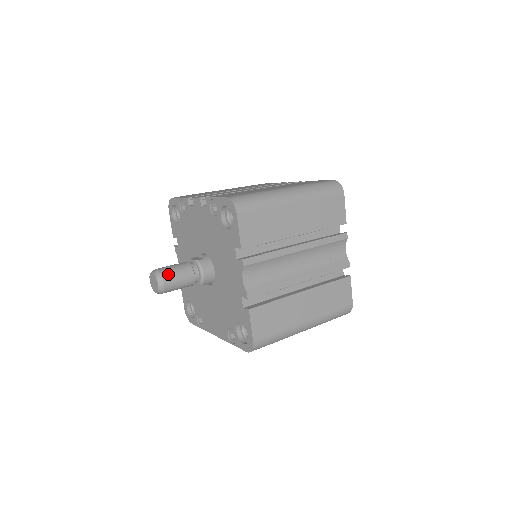
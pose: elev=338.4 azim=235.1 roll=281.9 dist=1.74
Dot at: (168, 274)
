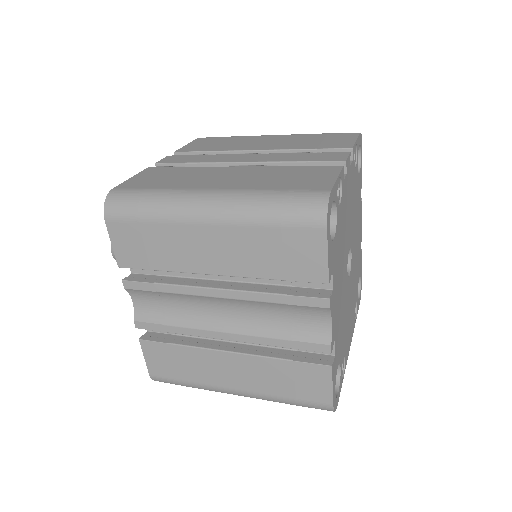
Dot at: occluded
